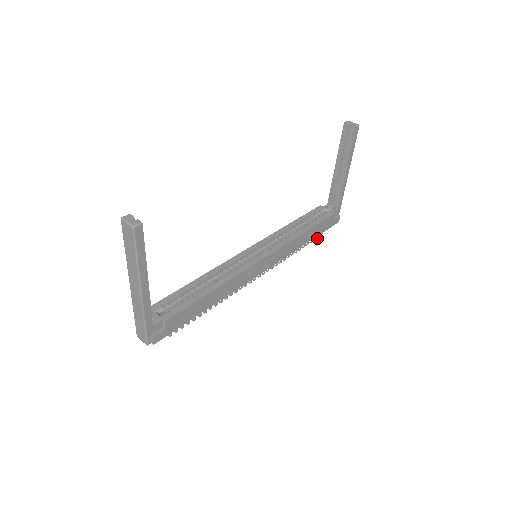
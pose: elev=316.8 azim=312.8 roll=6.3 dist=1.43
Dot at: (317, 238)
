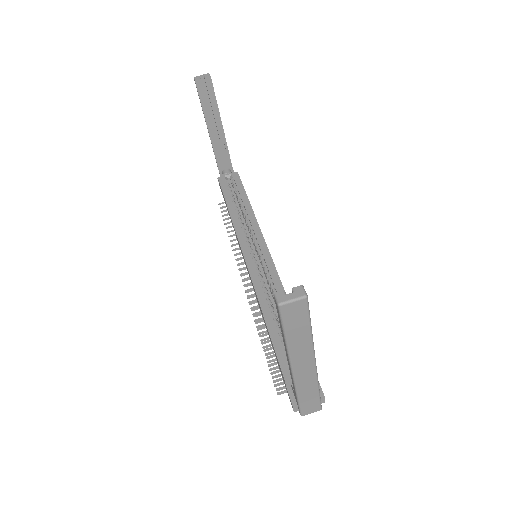
Dot at: occluded
